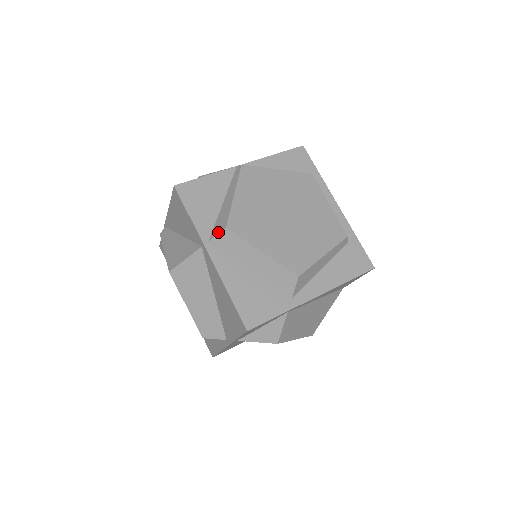
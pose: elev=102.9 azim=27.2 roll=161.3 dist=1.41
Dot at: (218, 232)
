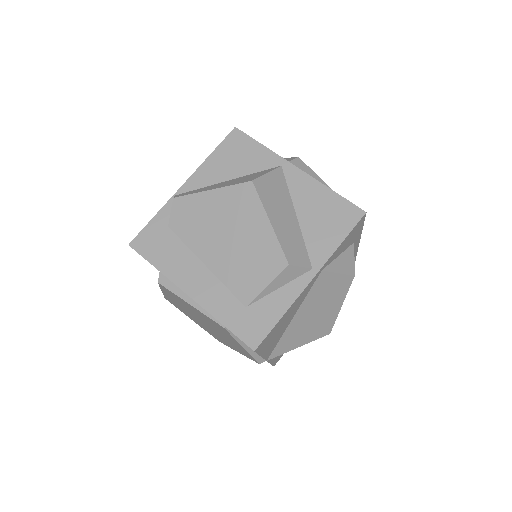
Dot at: (292, 159)
